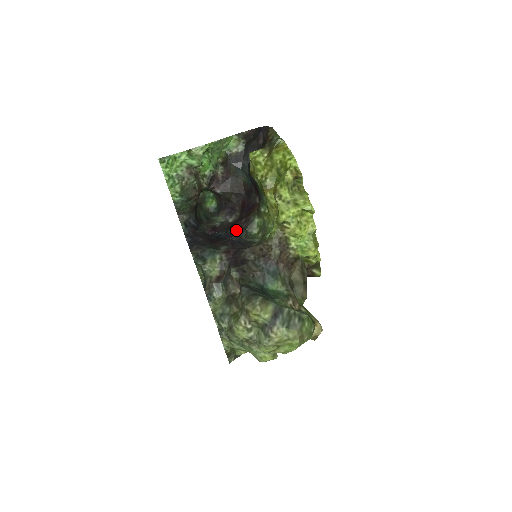
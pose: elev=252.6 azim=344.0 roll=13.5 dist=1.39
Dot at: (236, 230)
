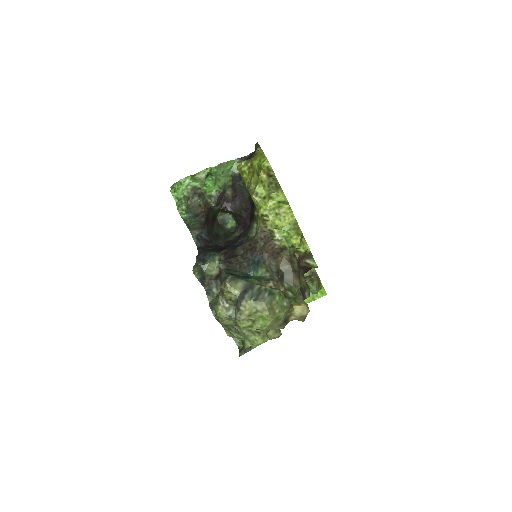
Dot at: (241, 237)
